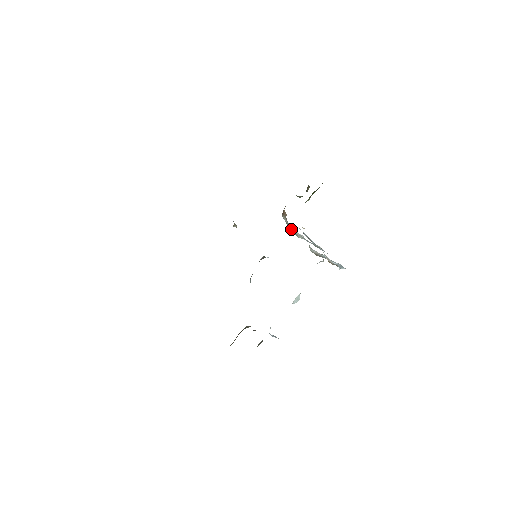
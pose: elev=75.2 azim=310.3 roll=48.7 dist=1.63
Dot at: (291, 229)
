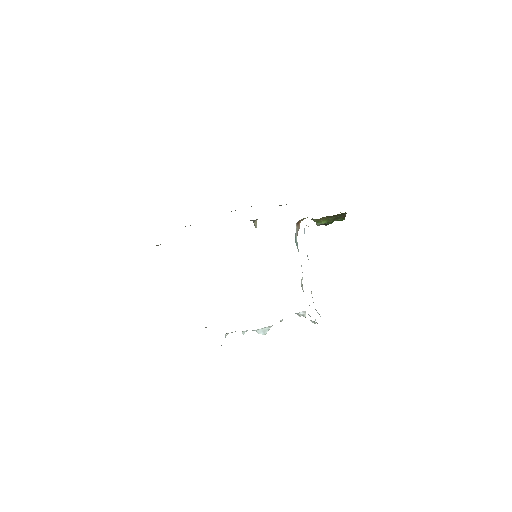
Dot at: (297, 242)
